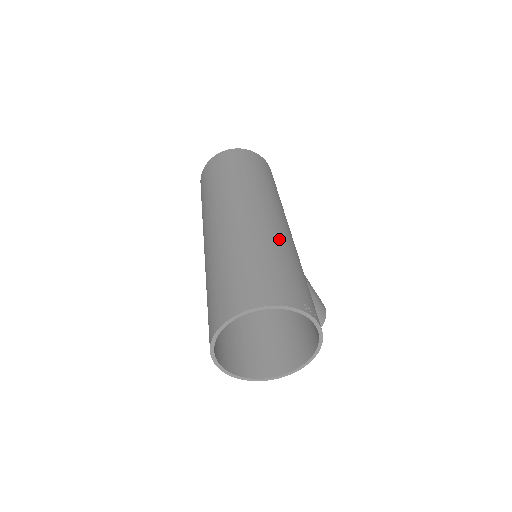
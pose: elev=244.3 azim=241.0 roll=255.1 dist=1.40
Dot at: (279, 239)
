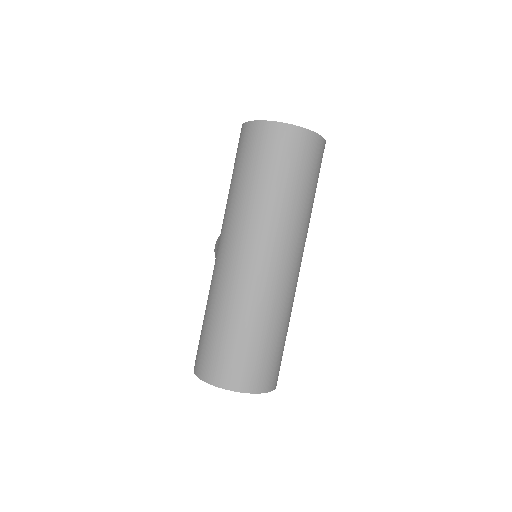
Dot at: (291, 307)
